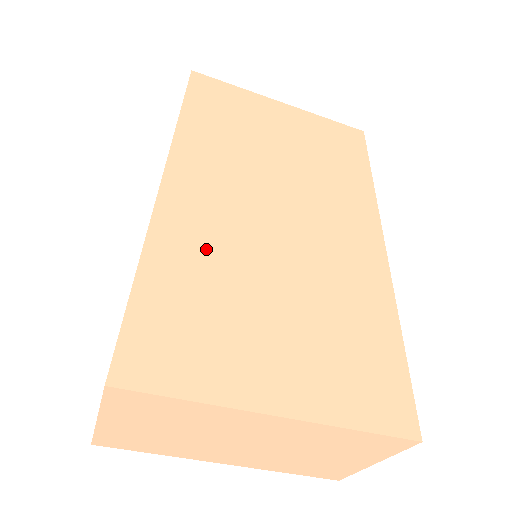
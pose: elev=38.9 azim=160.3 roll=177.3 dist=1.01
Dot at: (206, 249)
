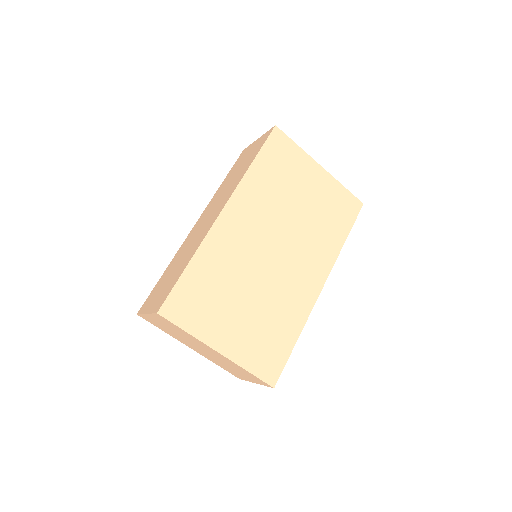
Dot at: (226, 261)
